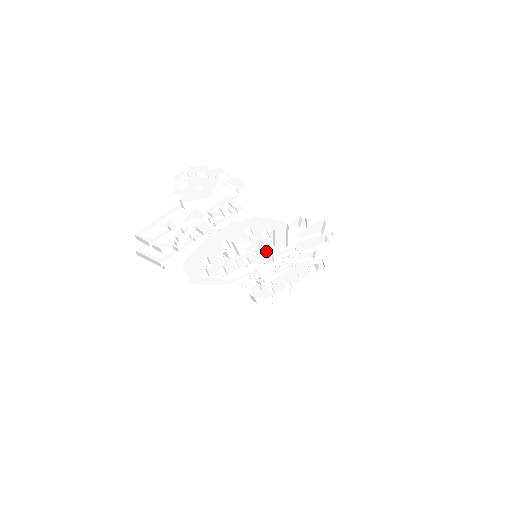
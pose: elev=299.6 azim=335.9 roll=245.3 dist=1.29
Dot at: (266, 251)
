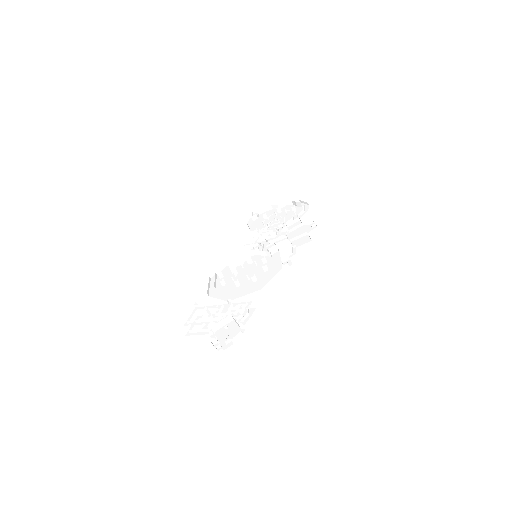
Dot at: (264, 261)
